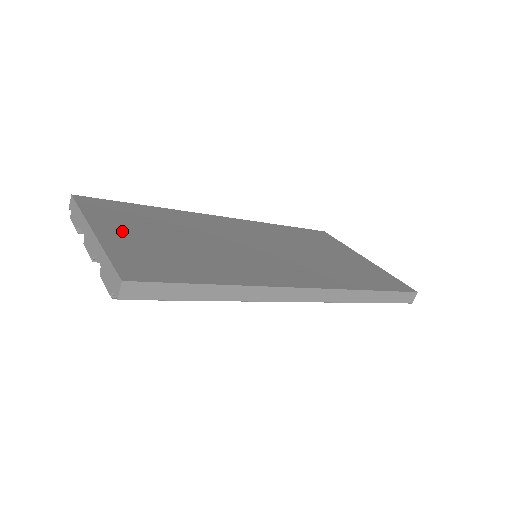
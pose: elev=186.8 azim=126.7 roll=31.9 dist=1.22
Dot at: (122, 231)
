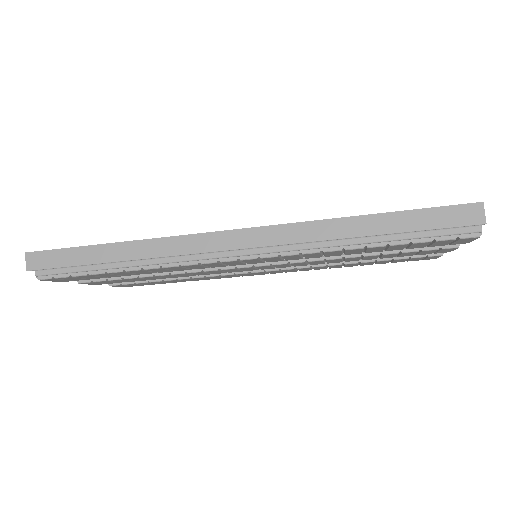
Dot at: occluded
